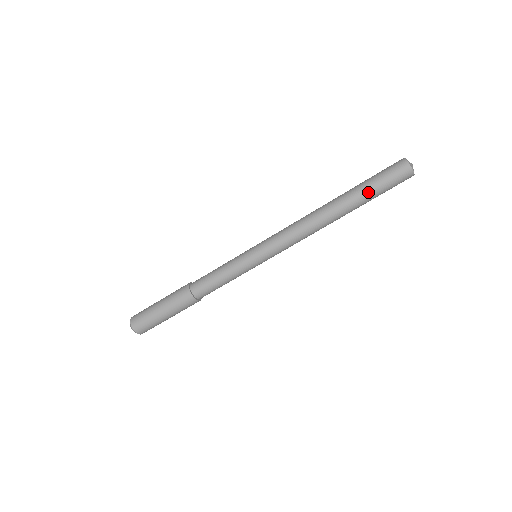
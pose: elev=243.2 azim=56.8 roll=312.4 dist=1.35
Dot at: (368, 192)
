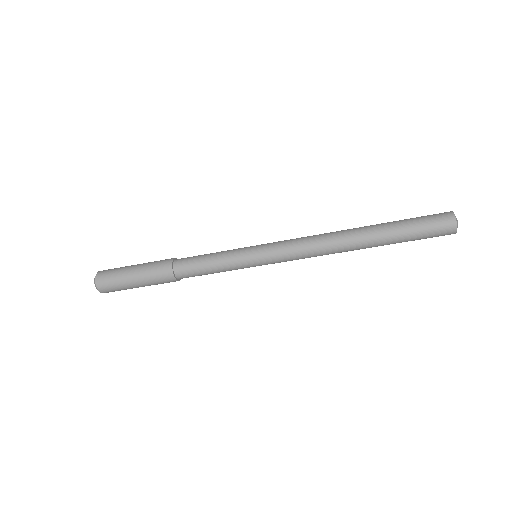
Dot at: occluded
